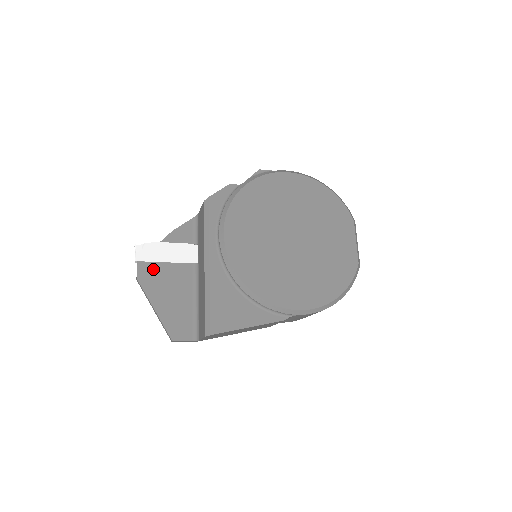
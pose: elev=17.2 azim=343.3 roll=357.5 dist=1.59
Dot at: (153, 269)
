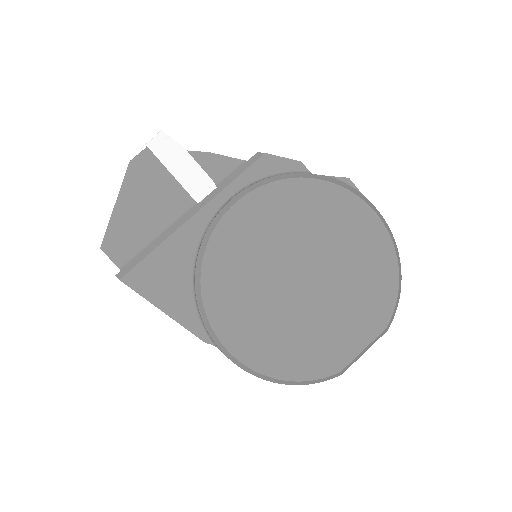
Dot at: (153, 168)
